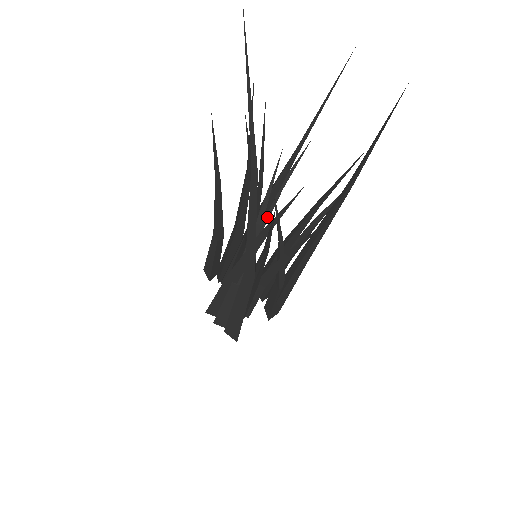
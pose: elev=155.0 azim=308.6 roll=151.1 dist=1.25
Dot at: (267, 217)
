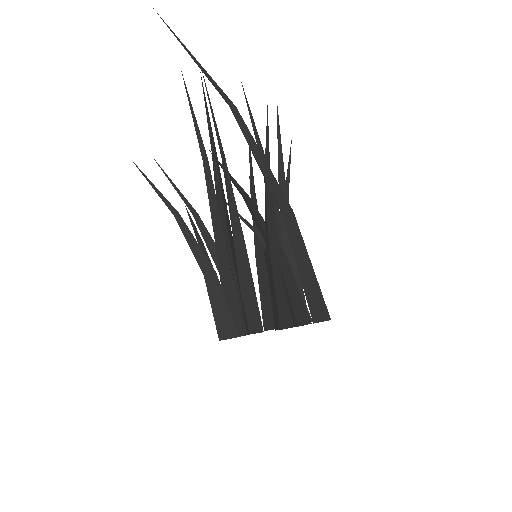
Dot at: occluded
